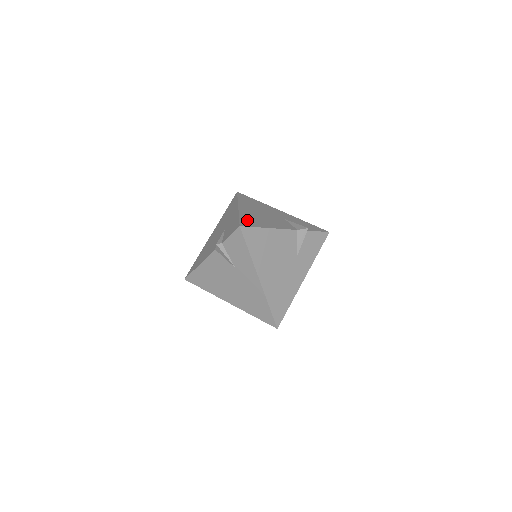
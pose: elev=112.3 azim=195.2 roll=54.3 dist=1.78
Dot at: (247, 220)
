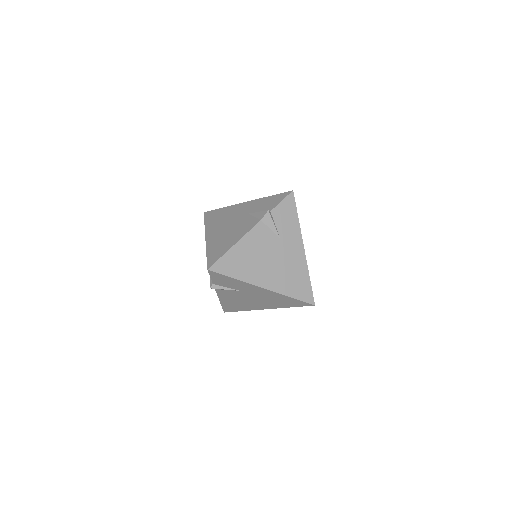
Dot at: occluded
